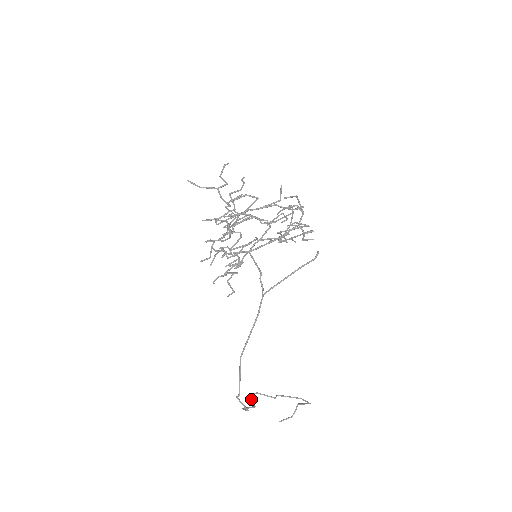
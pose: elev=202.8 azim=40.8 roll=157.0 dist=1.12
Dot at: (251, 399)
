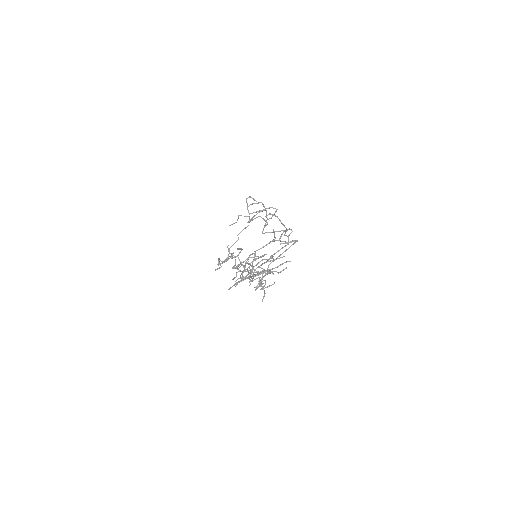
Dot at: (231, 254)
